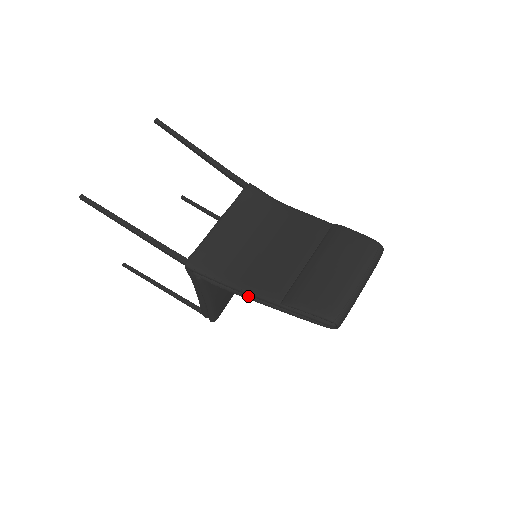
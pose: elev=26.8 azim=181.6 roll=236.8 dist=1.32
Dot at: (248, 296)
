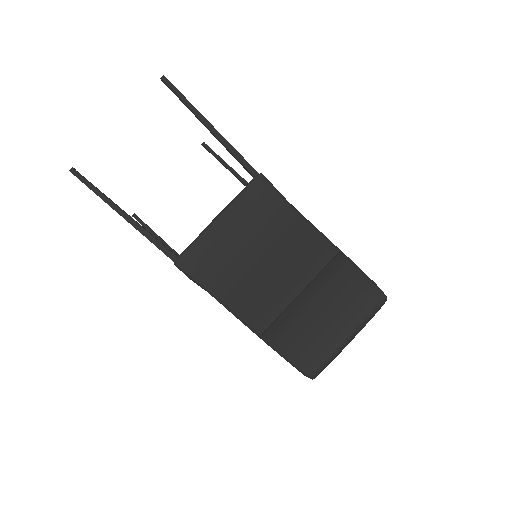
Dot at: occluded
